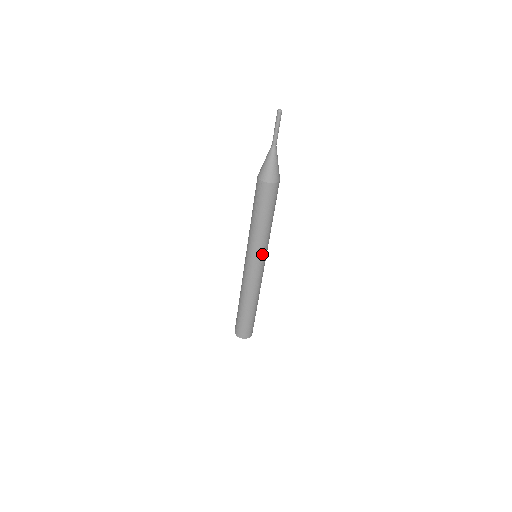
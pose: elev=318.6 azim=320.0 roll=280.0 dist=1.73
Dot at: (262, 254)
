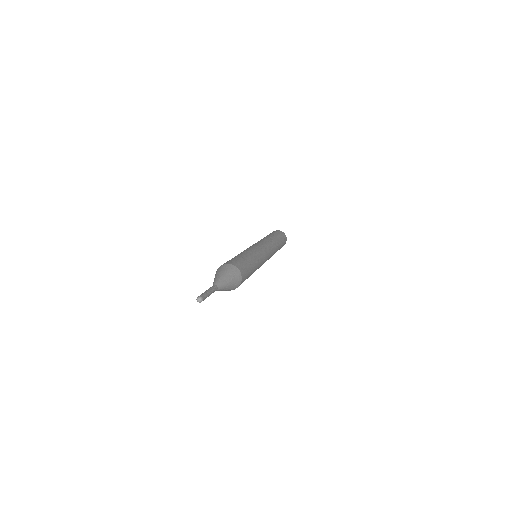
Dot at: occluded
